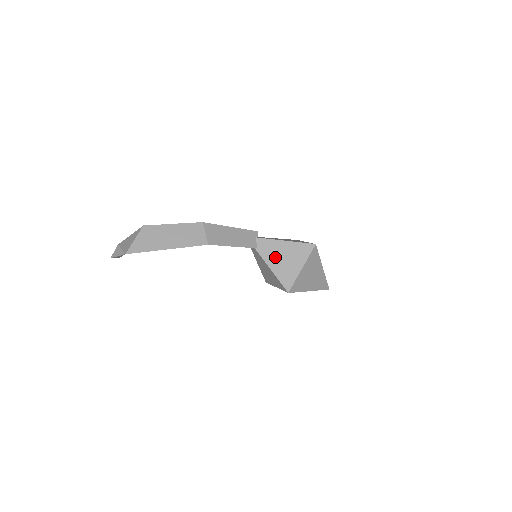
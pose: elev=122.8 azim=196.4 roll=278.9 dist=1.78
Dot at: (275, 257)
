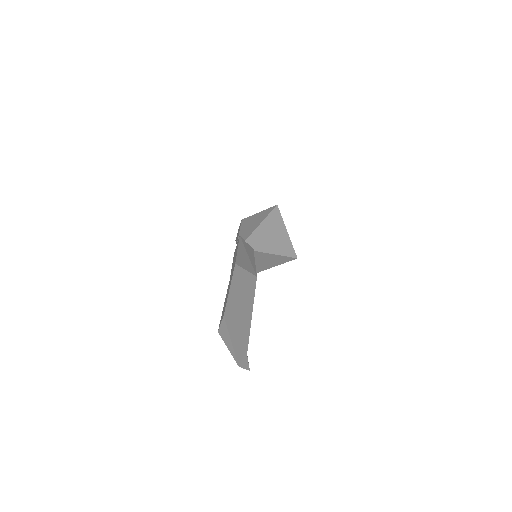
Dot at: (268, 242)
